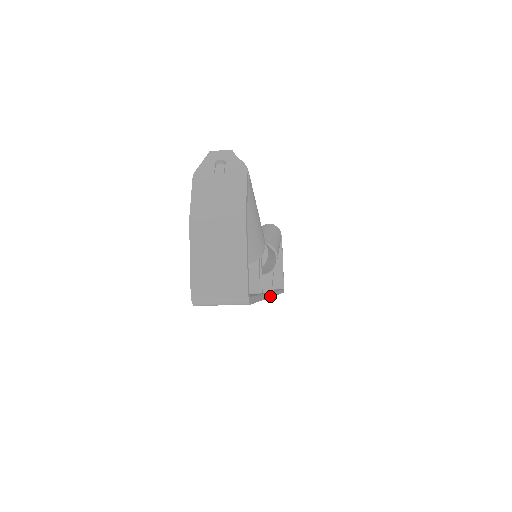
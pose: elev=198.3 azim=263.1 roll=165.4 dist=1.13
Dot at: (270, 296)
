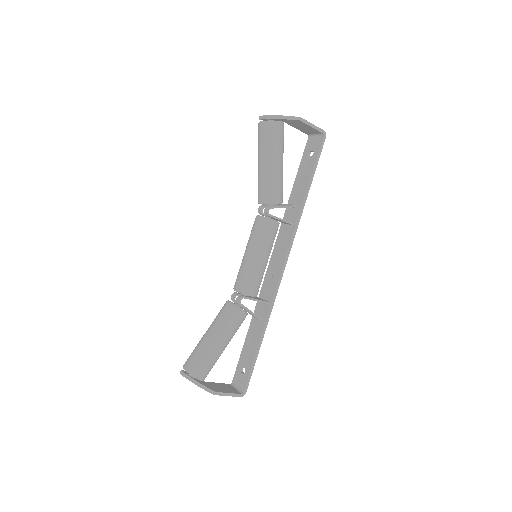
Dot at: (276, 294)
